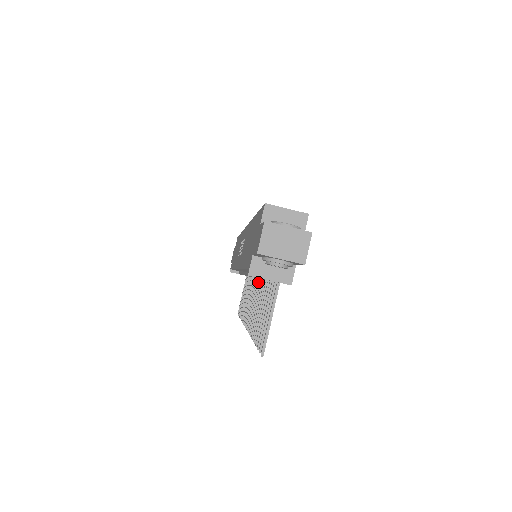
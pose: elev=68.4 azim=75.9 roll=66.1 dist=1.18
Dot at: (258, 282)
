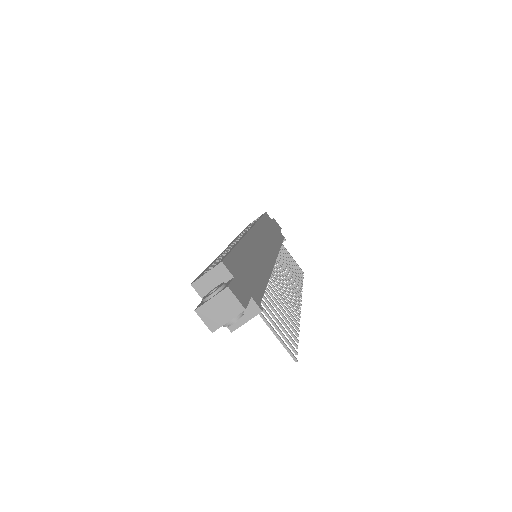
Dot at: (273, 274)
